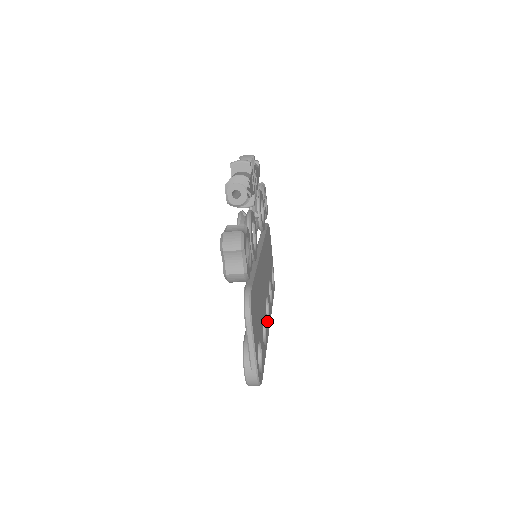
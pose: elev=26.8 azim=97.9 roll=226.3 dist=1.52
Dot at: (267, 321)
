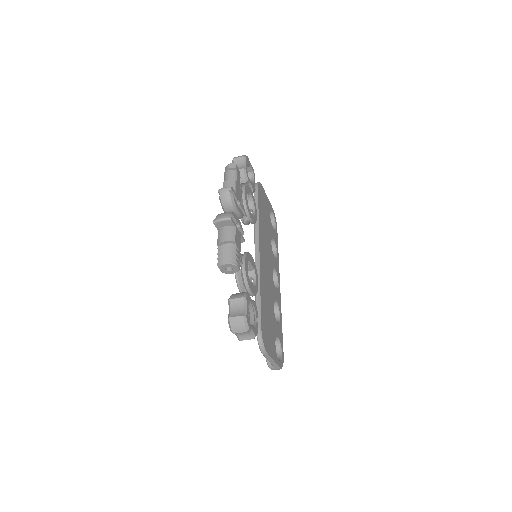
Dot at: (277, 290)
